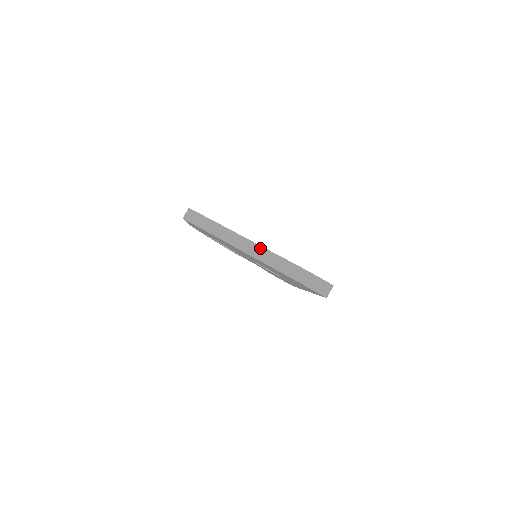
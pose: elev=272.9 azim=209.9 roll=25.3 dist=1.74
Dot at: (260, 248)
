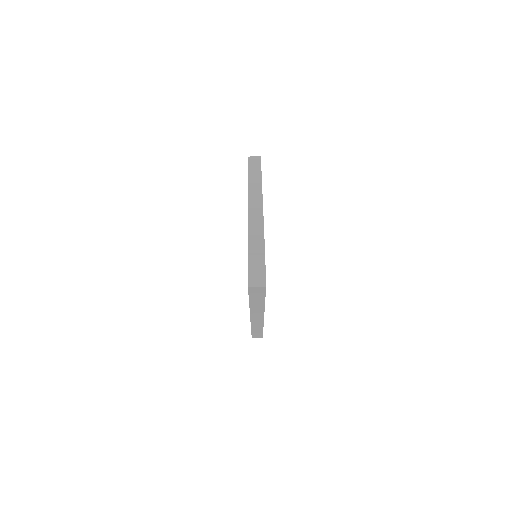
Dot at: (261, 213)
